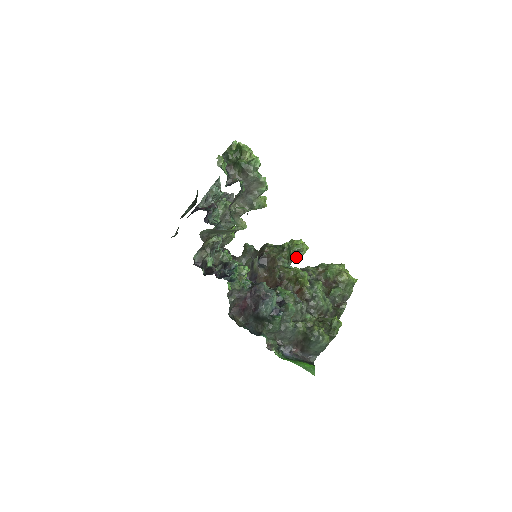
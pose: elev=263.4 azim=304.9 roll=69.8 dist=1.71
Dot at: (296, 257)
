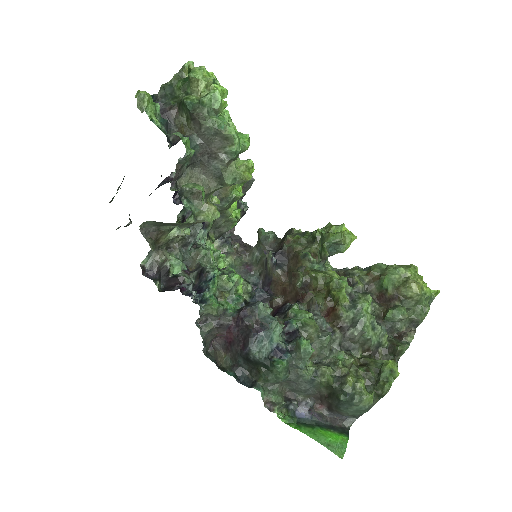
Dot at: (335, 252)
